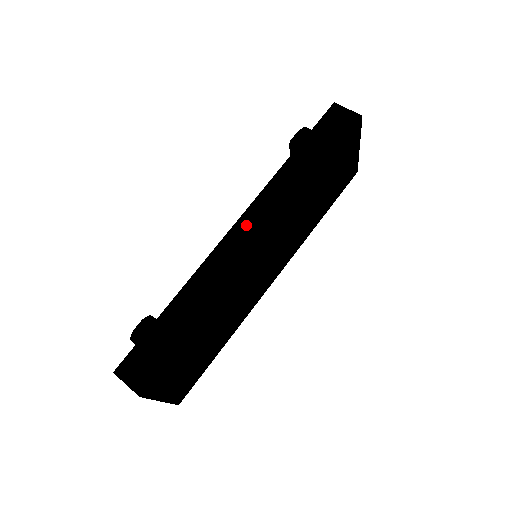
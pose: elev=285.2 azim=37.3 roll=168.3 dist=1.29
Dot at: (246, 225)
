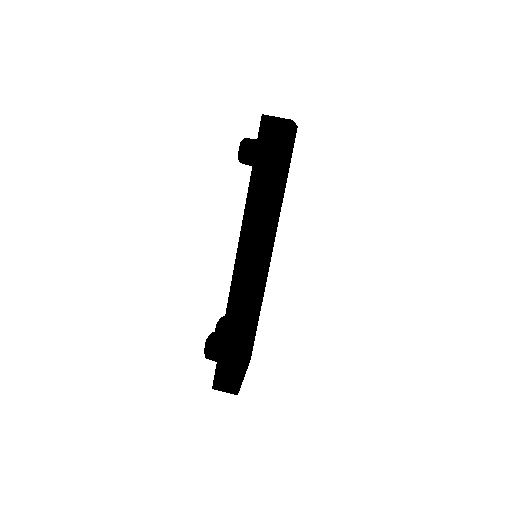
Dot at: (244, 258)
